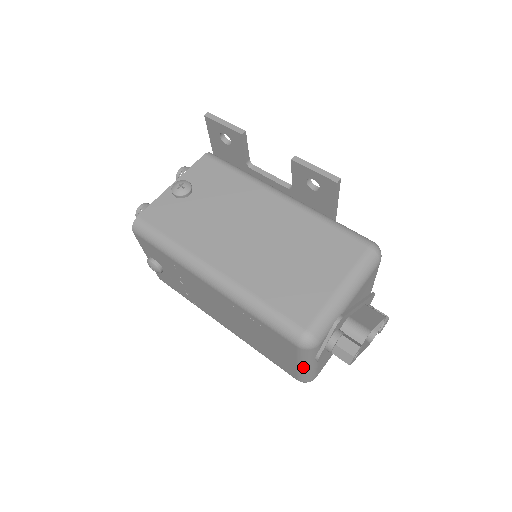
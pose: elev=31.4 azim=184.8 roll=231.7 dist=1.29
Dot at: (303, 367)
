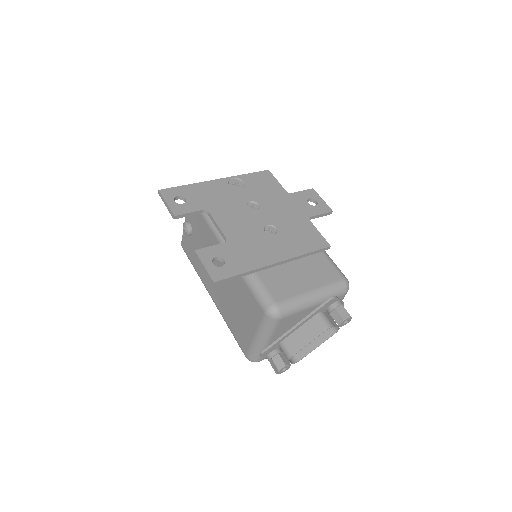
Dot at: occluded
